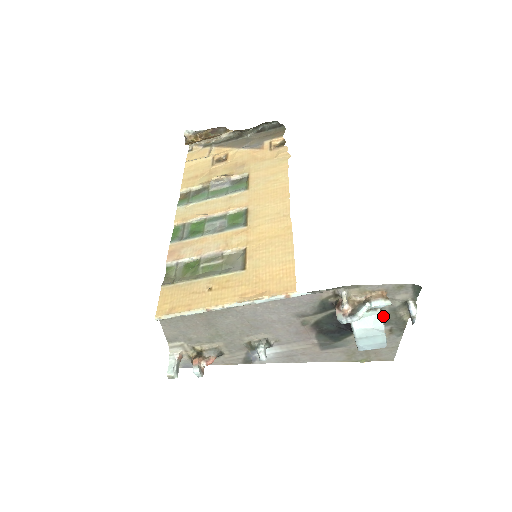
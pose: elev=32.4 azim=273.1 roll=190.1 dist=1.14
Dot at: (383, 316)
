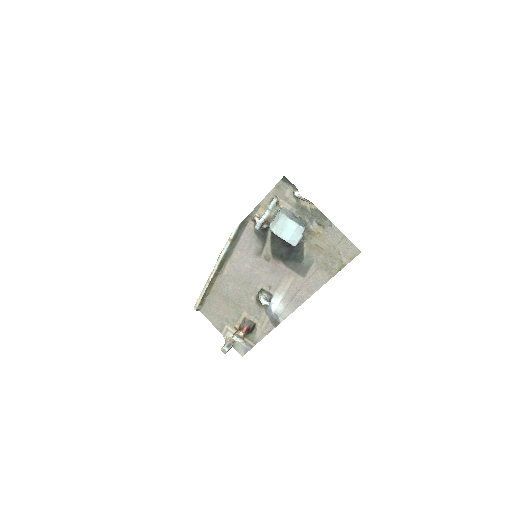
Dot at: (299, 216)
